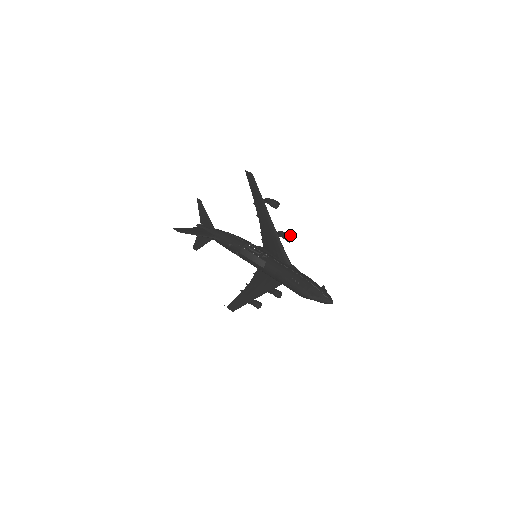
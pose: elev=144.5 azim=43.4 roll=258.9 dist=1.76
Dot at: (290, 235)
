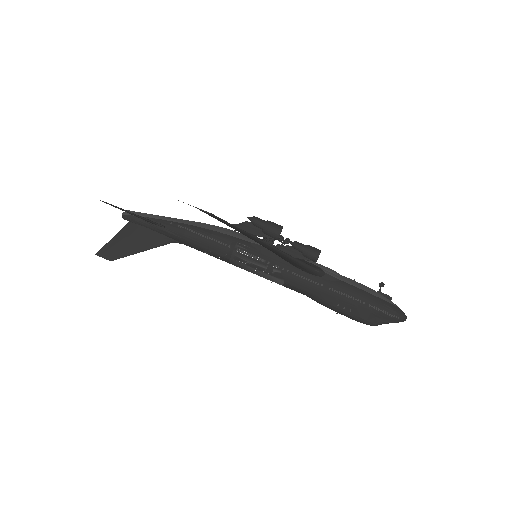
Dot at: (316, 256)
